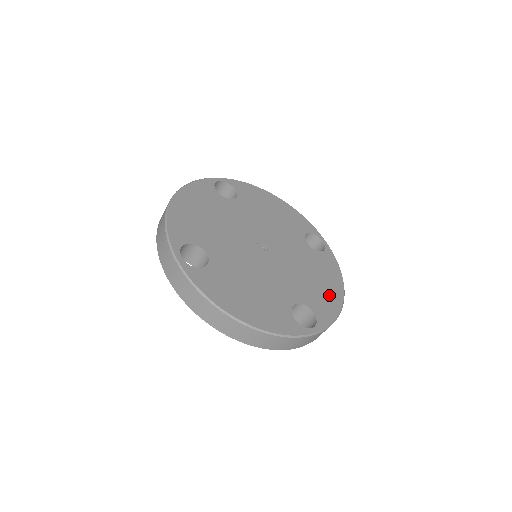
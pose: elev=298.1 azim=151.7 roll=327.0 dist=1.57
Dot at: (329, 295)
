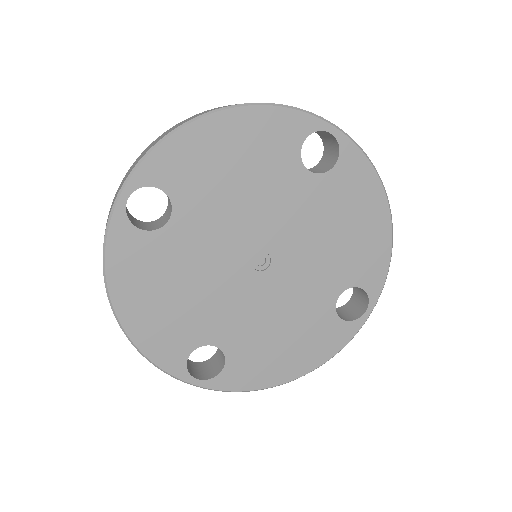
Dot at: (273, 367)
